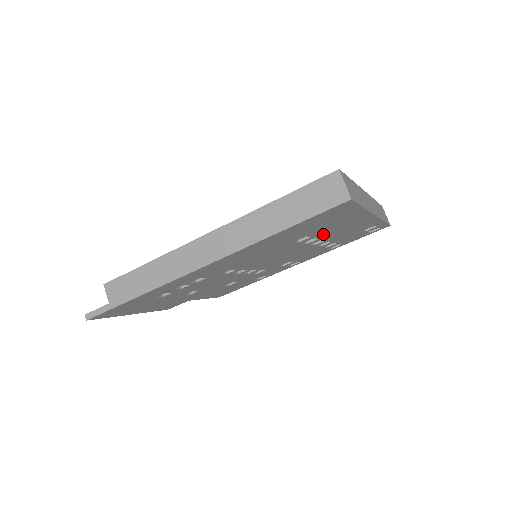
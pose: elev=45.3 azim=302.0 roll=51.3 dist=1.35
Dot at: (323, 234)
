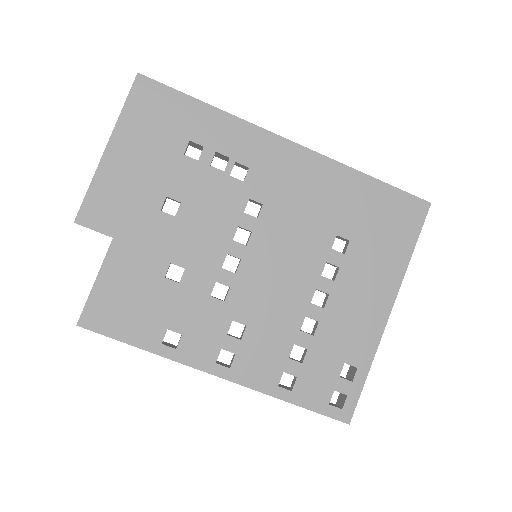
Dot at: (348, 272)
